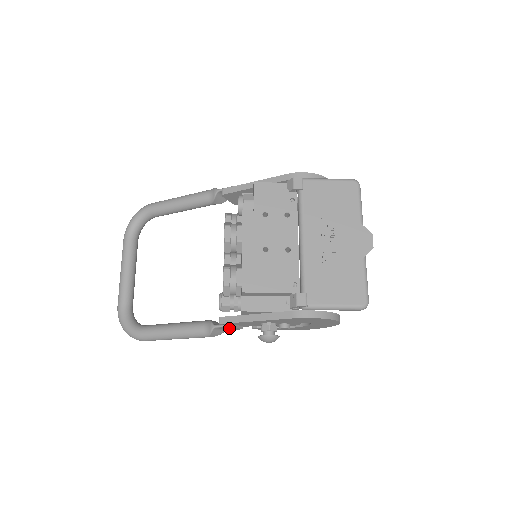
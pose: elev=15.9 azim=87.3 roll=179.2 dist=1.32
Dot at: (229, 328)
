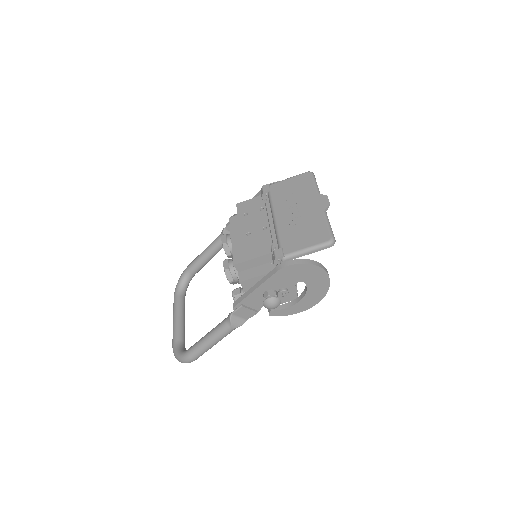
Dot at: (244, 313)
